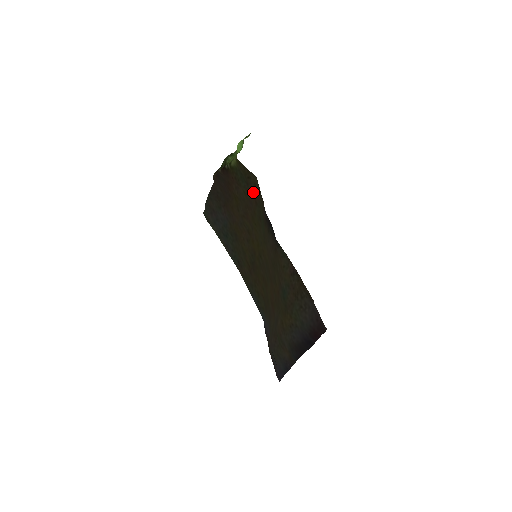
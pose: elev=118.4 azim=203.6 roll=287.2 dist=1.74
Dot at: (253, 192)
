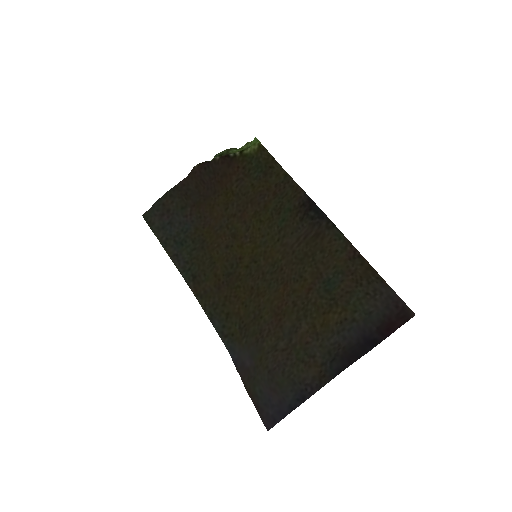
Dot at: (272, 183)
